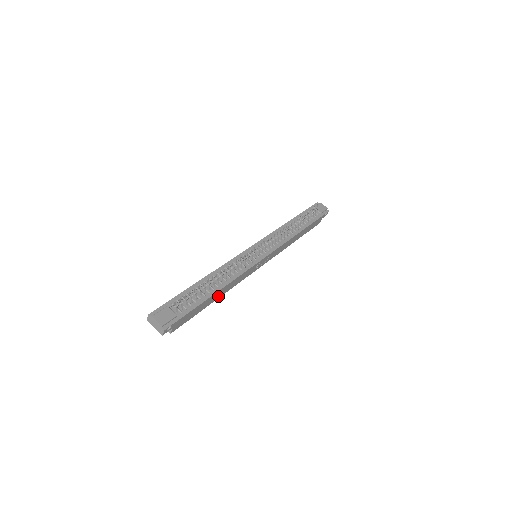
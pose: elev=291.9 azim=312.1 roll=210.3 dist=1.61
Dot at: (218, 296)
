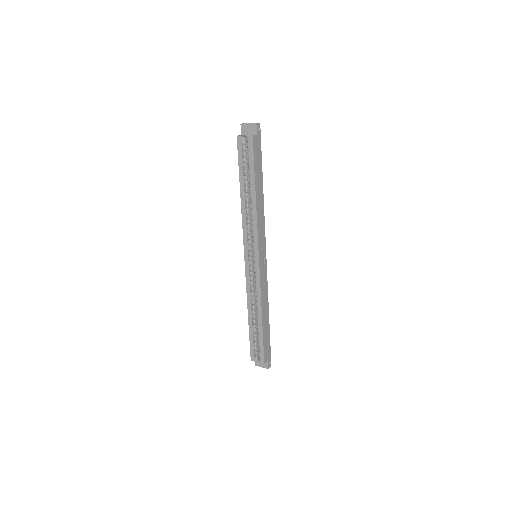
Dot at: (257, 196)
